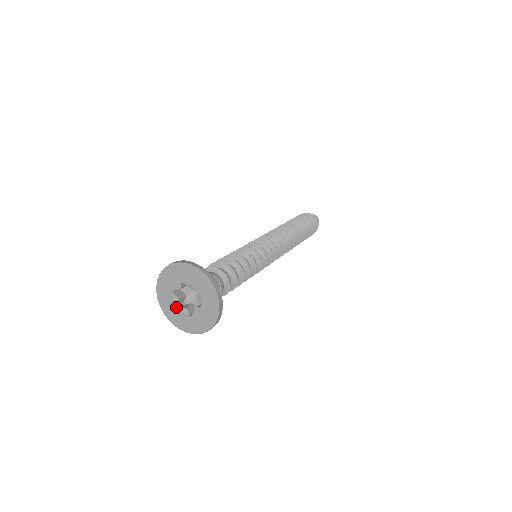
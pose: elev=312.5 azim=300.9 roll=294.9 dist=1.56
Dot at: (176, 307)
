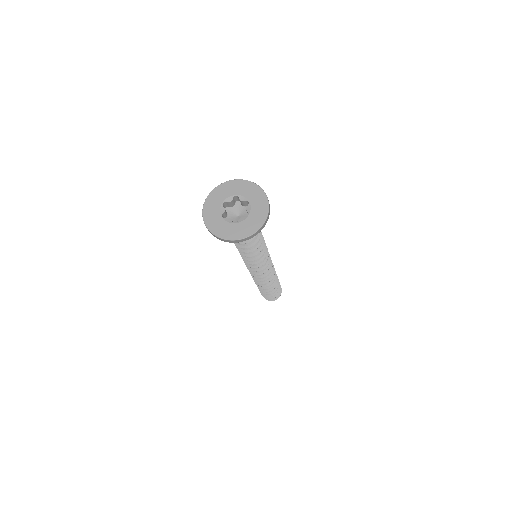
Dot at: (221, 216)
